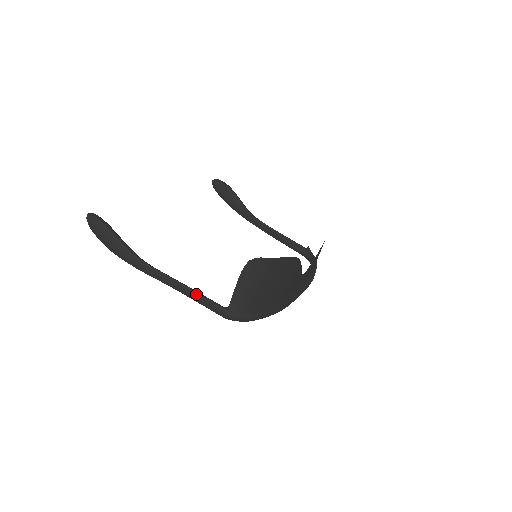
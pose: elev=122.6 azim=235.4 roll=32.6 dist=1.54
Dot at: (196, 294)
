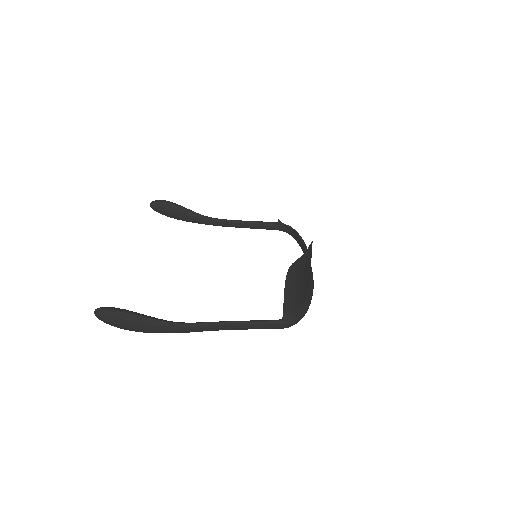
Dot at: (248, 323)
